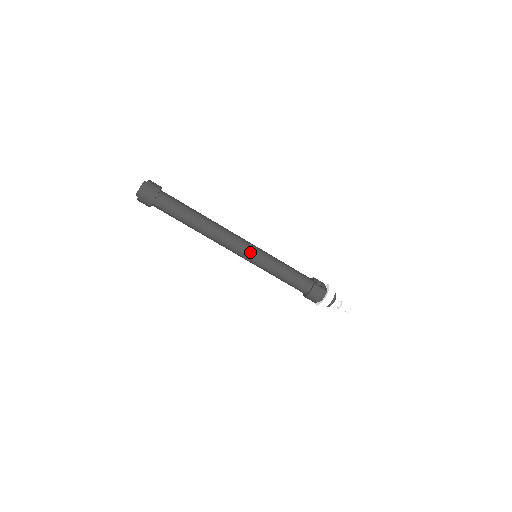
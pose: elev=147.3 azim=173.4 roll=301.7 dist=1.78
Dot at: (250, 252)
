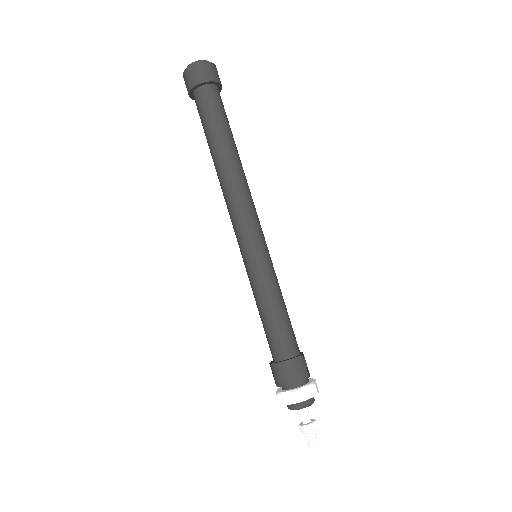
Dot at: (257, 239)
